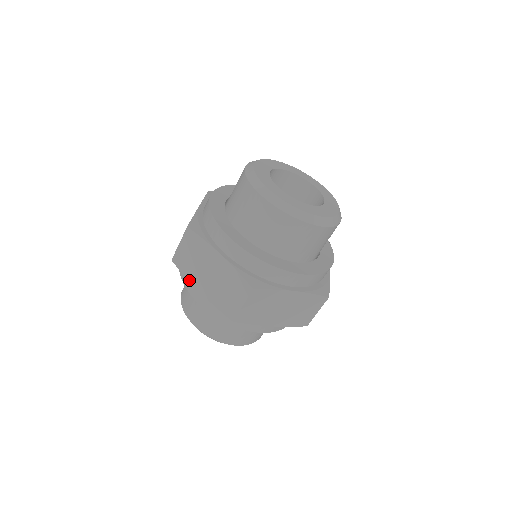
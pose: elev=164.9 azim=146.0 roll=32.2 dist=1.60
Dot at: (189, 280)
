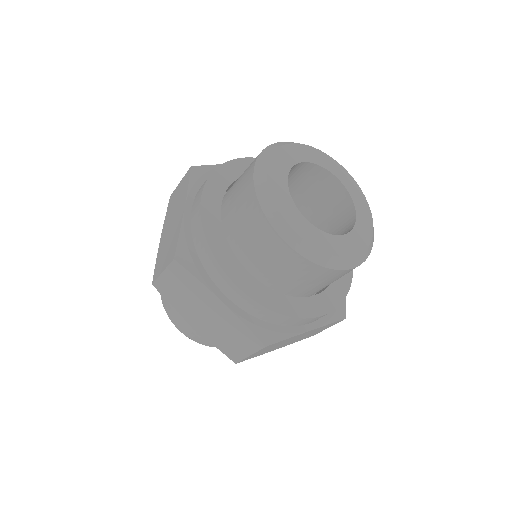
Dot at: occluded
